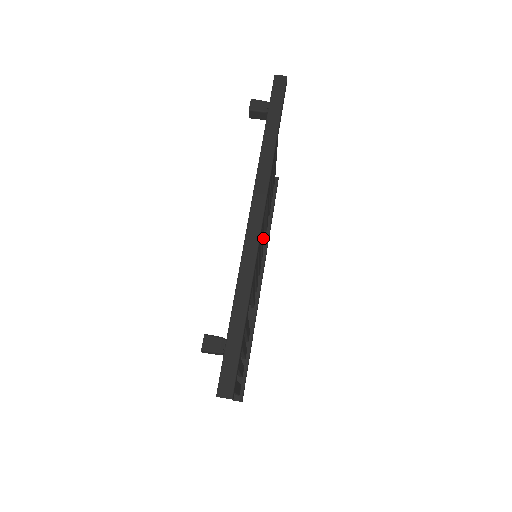
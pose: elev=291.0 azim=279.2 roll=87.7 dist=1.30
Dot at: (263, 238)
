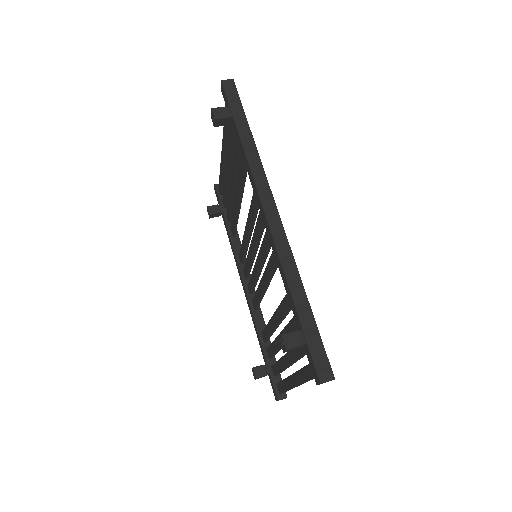
Dot at: occluded
